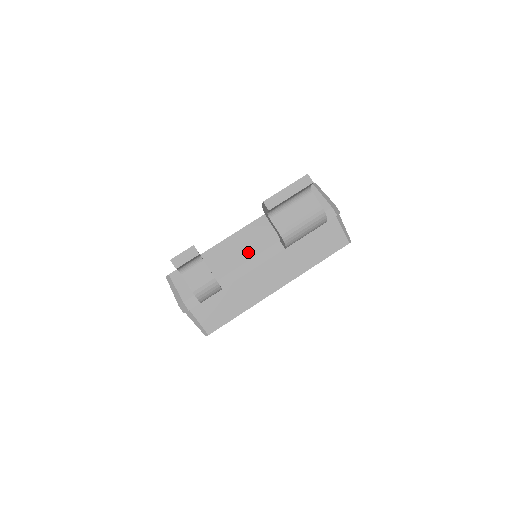
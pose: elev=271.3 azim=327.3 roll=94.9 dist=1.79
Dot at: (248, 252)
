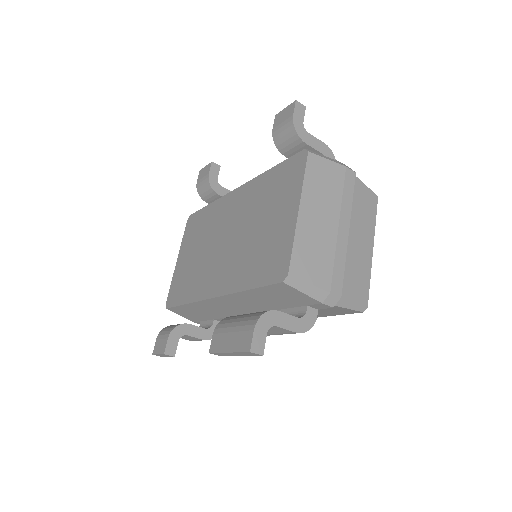
Dot at: (232, 312)
